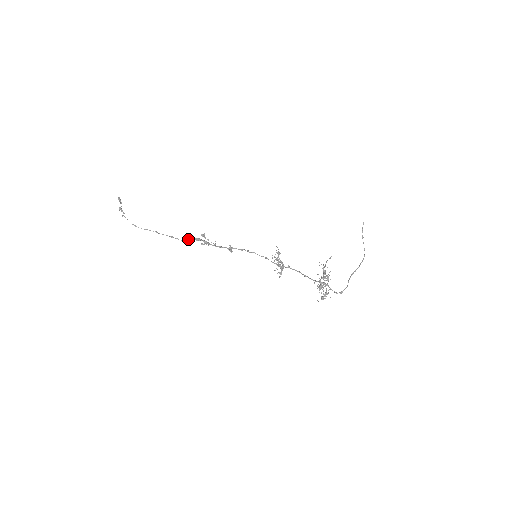
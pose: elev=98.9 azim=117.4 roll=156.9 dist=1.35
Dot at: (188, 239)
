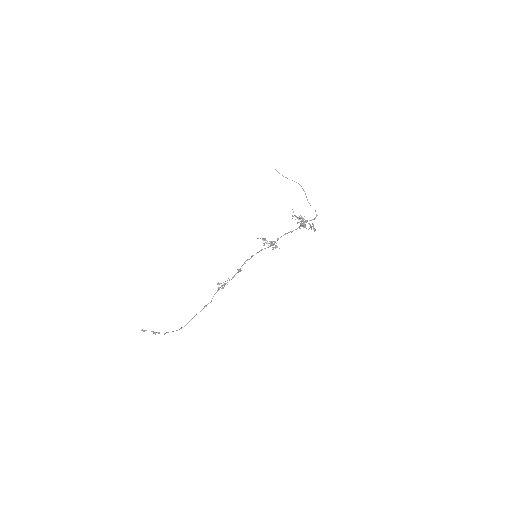
Dot at: occluded
